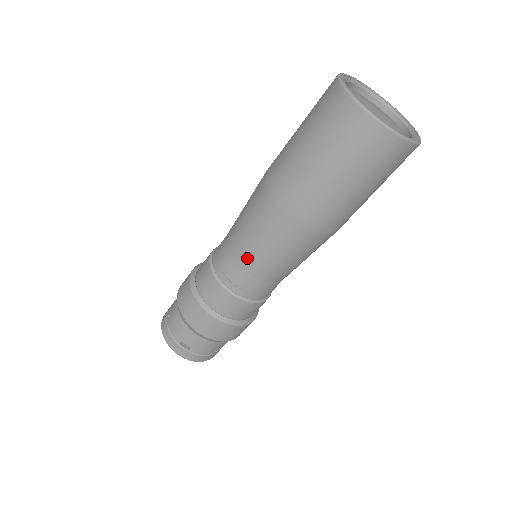
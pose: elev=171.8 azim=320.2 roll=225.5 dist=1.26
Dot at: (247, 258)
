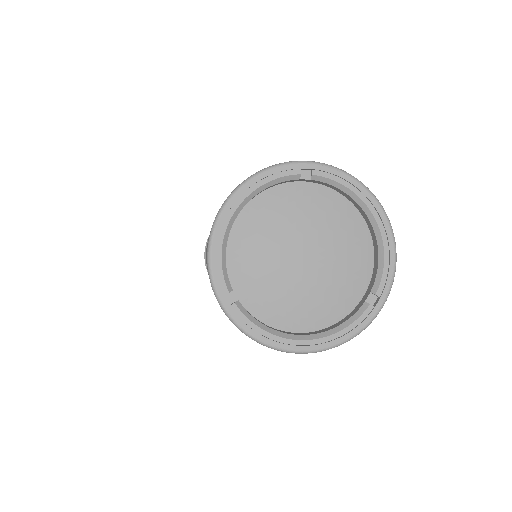
Dot at: occluded
